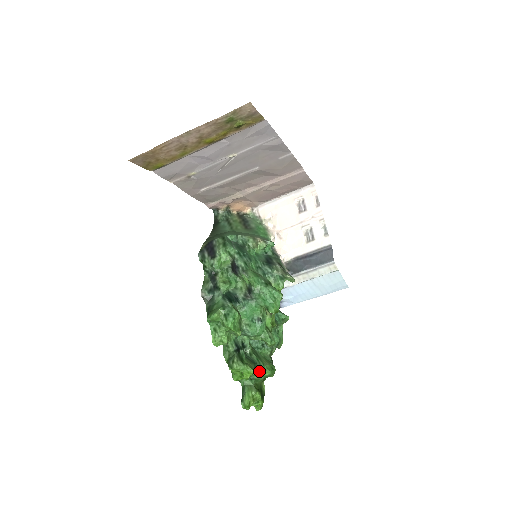
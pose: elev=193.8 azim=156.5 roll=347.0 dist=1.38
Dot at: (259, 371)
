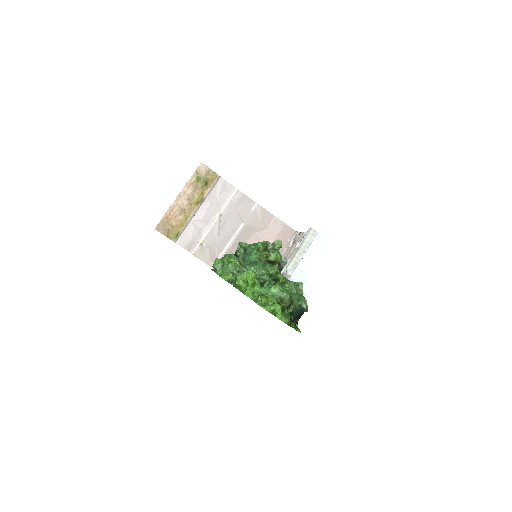
Dot at: (269, 288)
